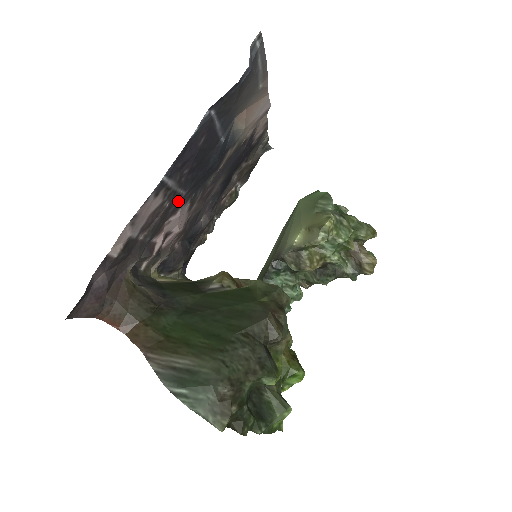
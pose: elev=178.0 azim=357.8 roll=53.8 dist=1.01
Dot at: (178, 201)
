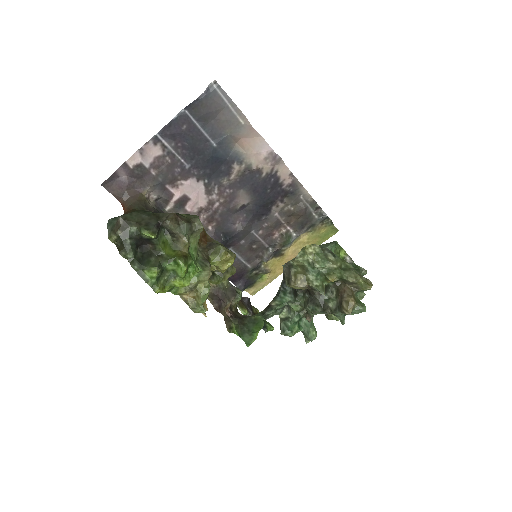
Dot at: (183, 168)
